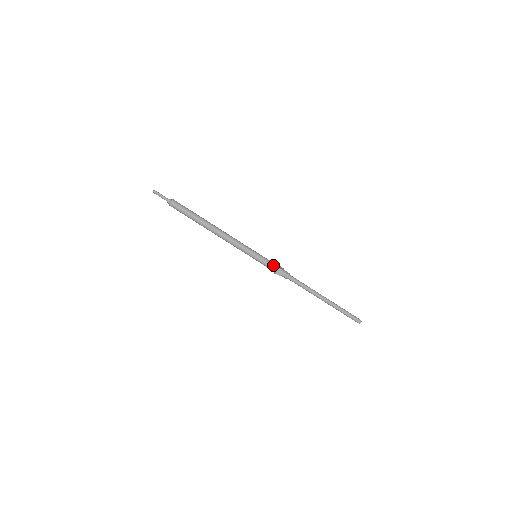
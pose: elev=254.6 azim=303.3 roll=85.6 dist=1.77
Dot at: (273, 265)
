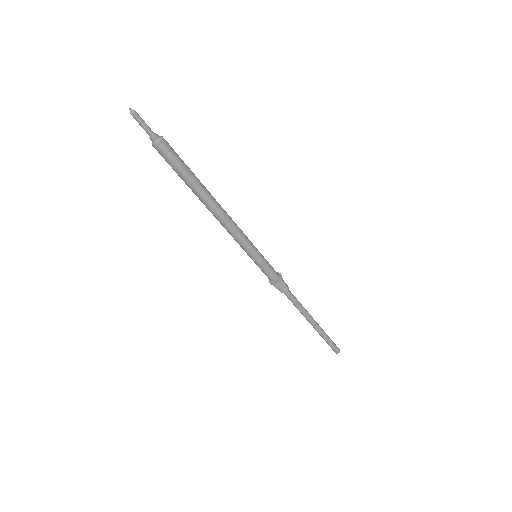
Dot at: (274, 274)
